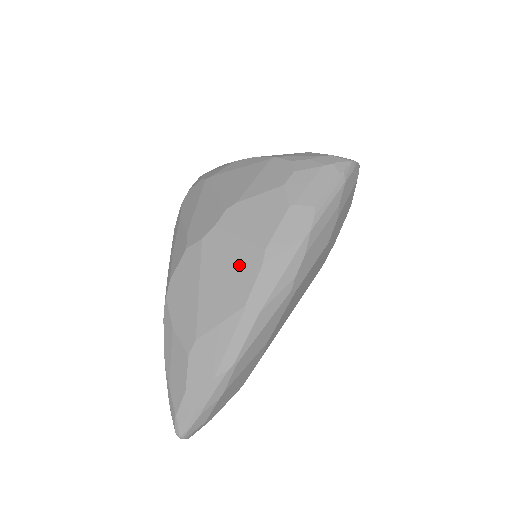
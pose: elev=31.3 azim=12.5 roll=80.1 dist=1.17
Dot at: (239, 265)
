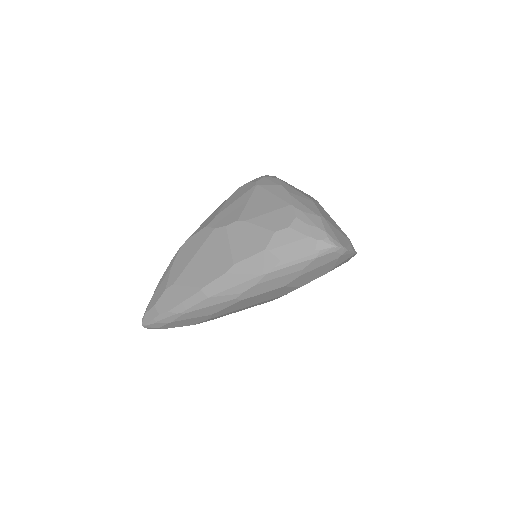
Dot at: (217, 262)
